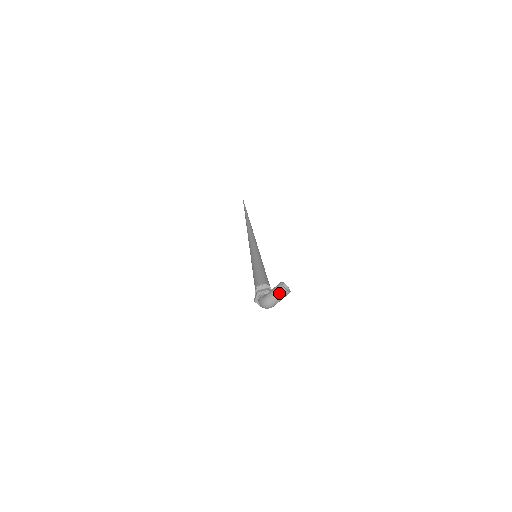
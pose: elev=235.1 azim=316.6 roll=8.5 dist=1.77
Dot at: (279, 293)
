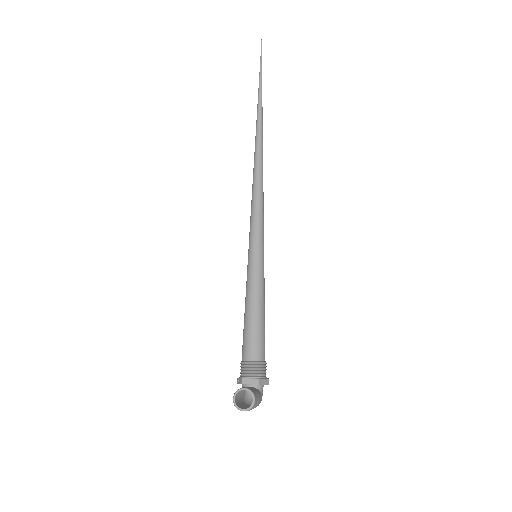
Dot at: occluded
